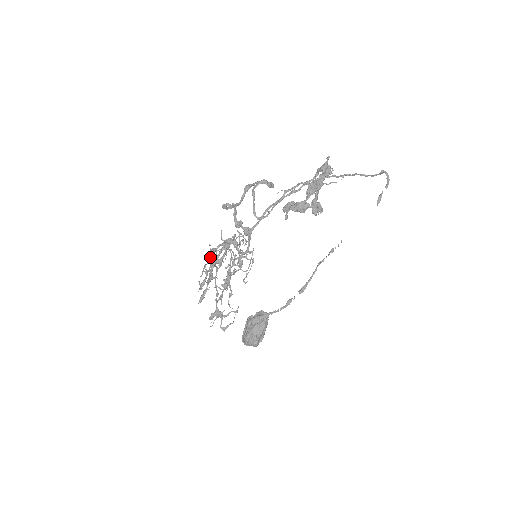
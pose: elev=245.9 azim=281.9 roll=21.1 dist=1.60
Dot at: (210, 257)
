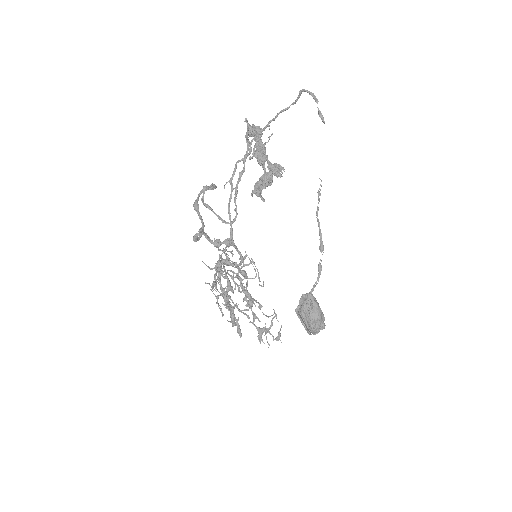
Dot at: occluded
